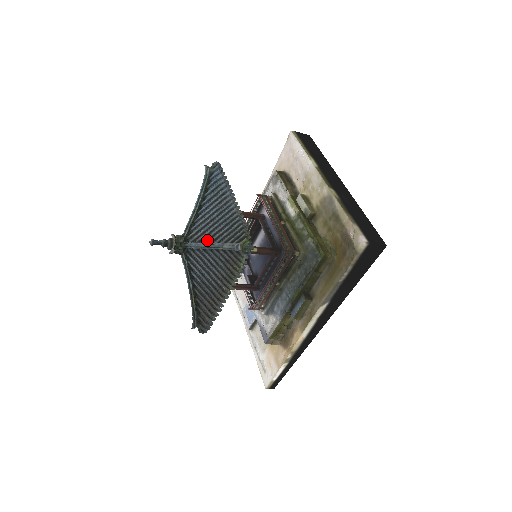
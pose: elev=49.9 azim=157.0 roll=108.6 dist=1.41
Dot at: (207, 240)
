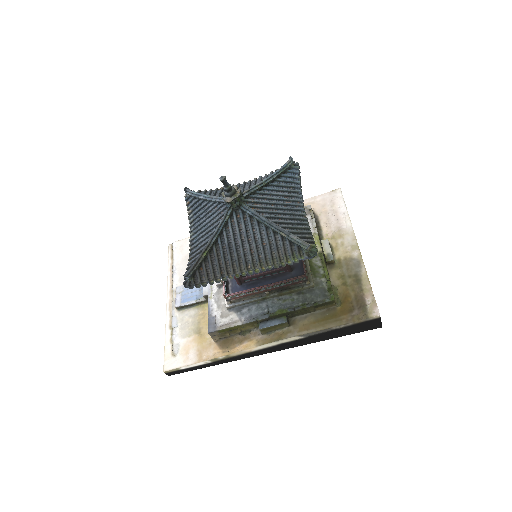
Dot at: (267, 217)
